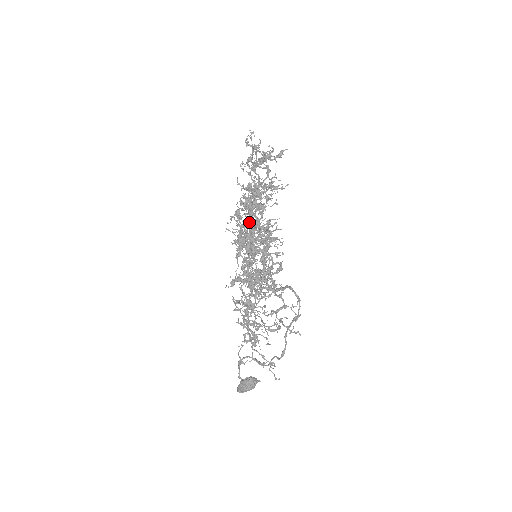
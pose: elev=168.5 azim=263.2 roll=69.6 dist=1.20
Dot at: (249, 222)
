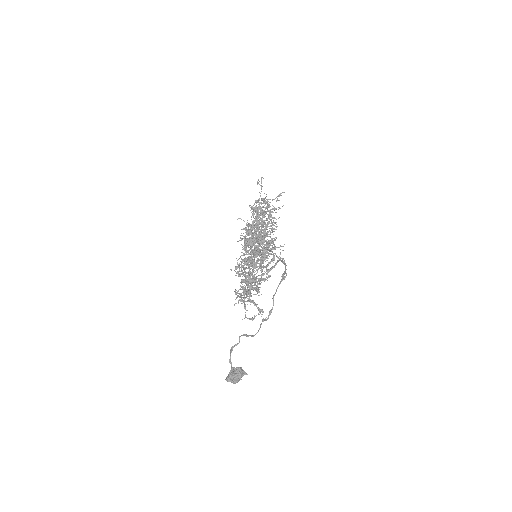
Dot at: occluded
